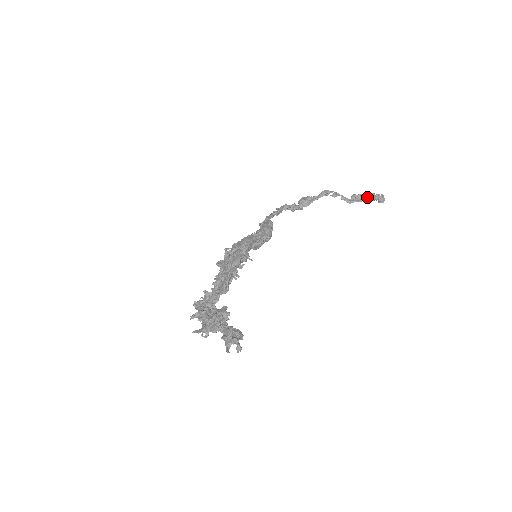
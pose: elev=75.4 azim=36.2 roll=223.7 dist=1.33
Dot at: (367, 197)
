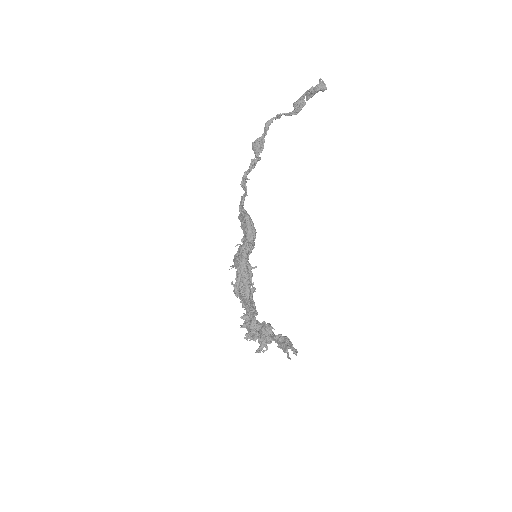
Dot at: (308, 96)
